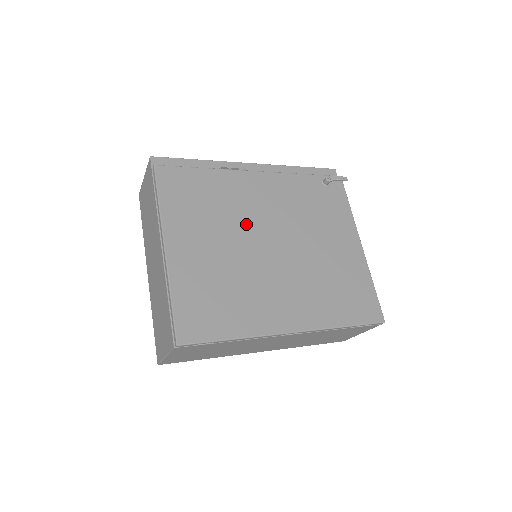
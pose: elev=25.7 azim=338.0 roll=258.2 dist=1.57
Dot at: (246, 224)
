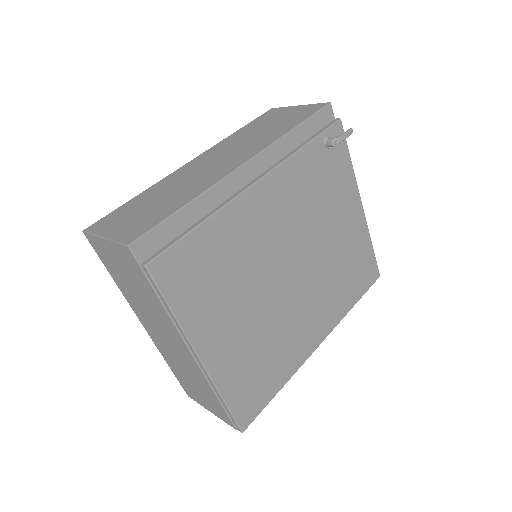
Dot at: (265, 267)
